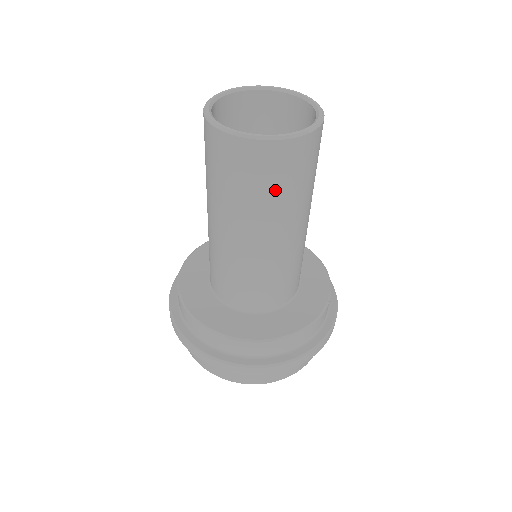
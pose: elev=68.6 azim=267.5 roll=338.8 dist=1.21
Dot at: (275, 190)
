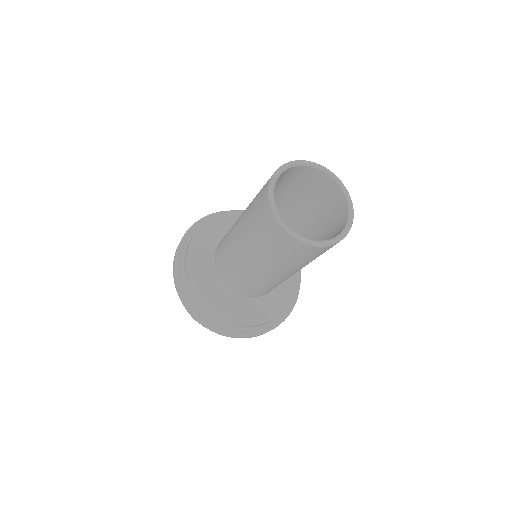
Dot at: (305, 261)
